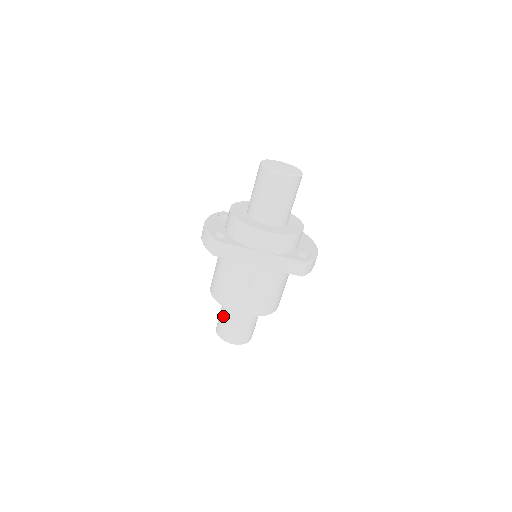
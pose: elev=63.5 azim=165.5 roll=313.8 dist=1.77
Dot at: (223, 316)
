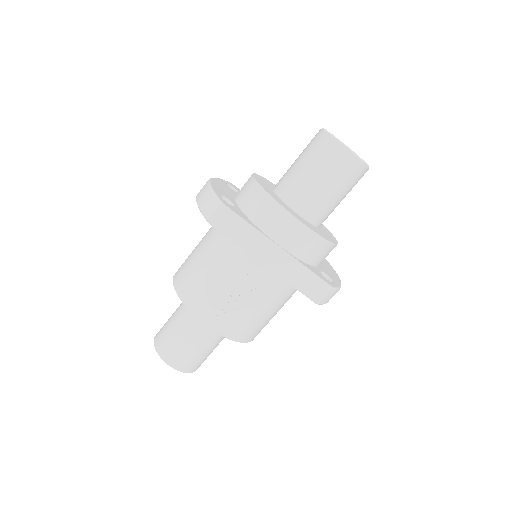
Dot at: (175, 322)
